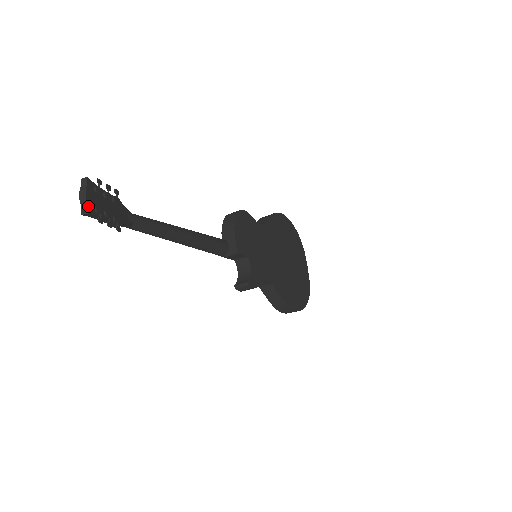
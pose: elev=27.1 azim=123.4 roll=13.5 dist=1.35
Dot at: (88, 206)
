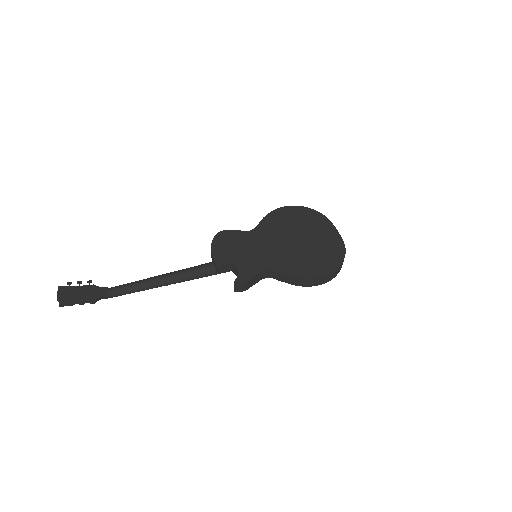
Dot at: (60, 301)
